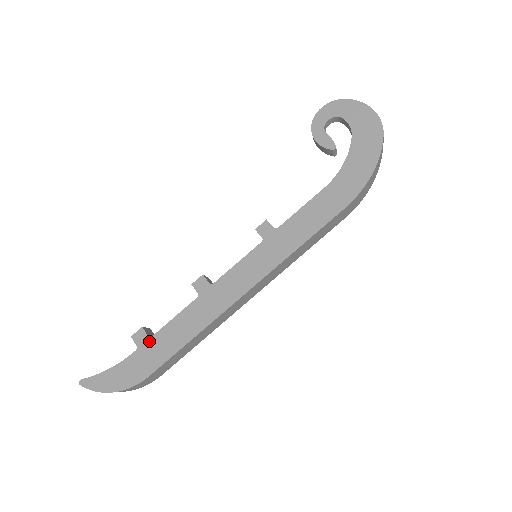
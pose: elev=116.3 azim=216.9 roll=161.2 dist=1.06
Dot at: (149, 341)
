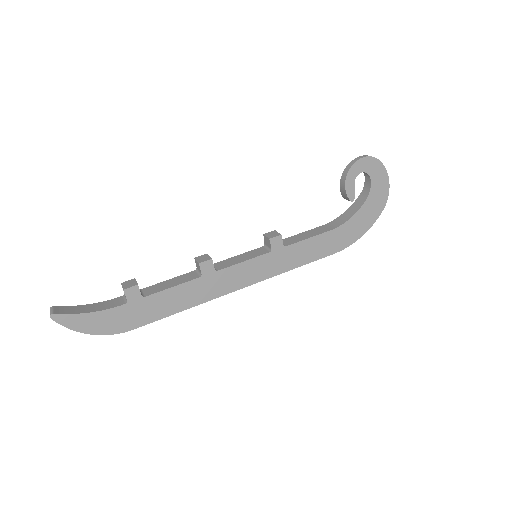
Dot at: (142, 300)
